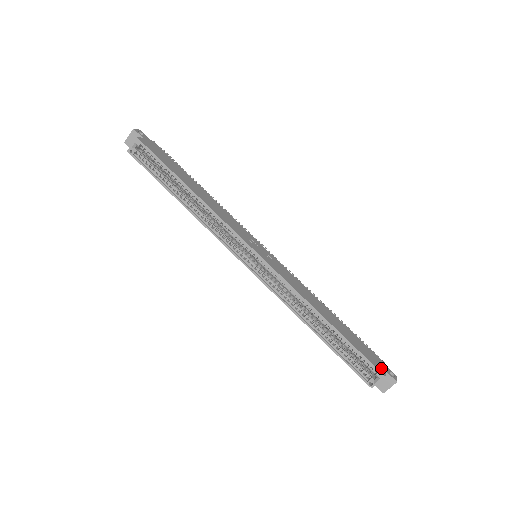
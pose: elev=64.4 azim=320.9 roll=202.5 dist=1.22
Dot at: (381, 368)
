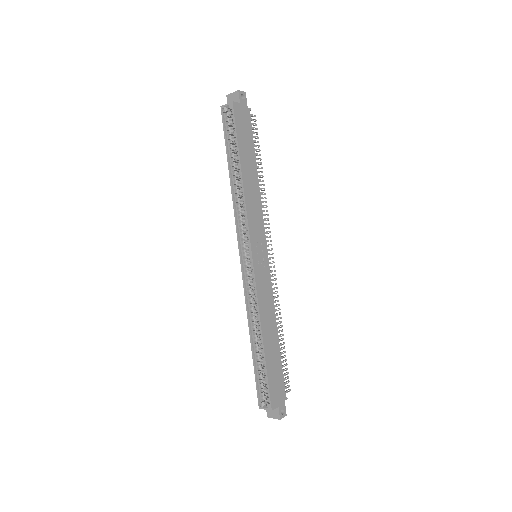
Dot at: (276, 402)
